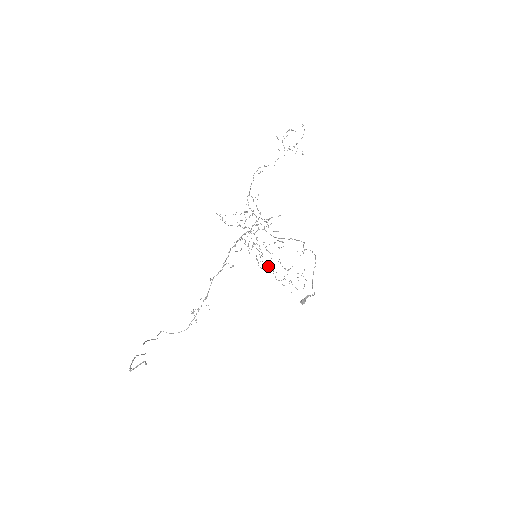
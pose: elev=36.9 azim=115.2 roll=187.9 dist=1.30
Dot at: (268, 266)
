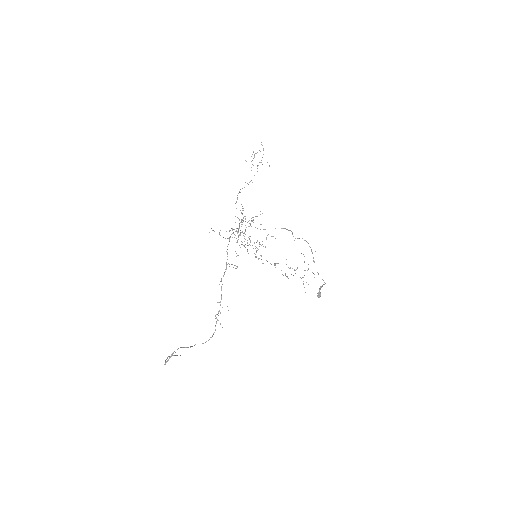
Dot at: (270, 263)
